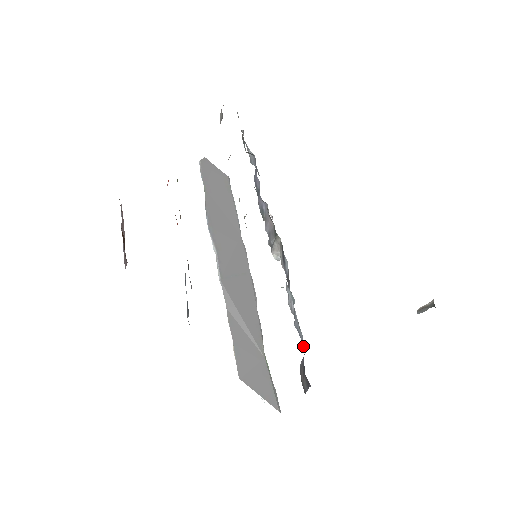
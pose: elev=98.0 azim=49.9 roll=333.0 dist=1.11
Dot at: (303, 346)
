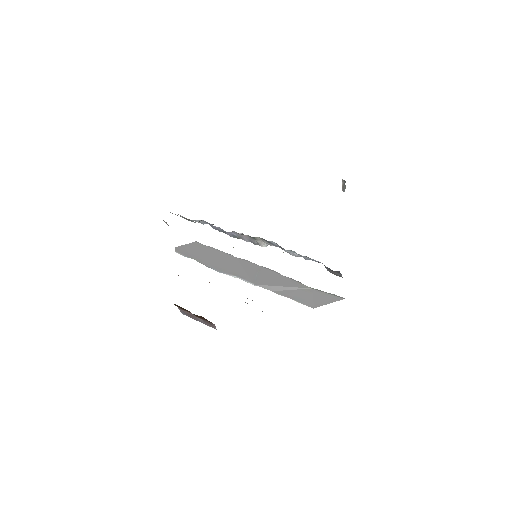
Dot at: occluded
